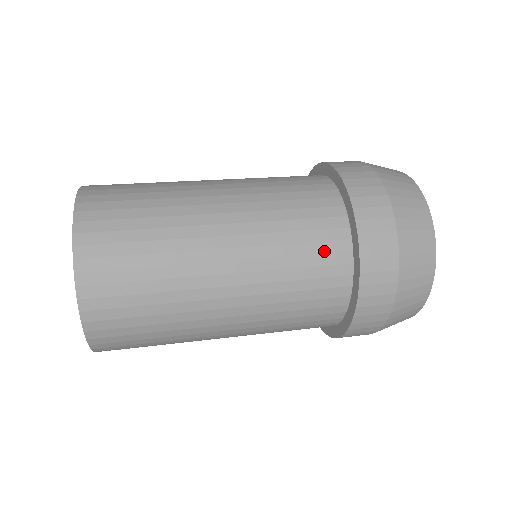
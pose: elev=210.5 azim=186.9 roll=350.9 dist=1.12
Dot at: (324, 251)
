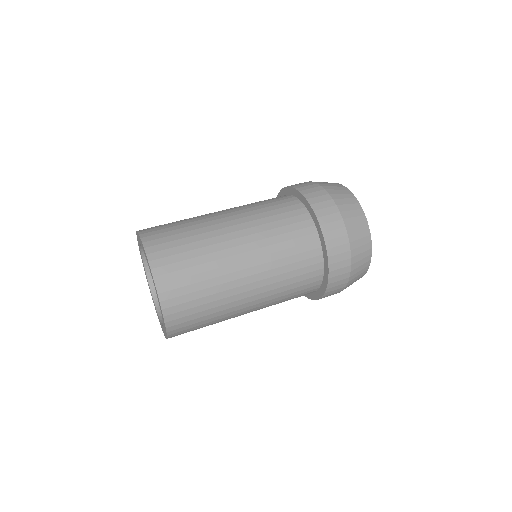
Dot at: (292, 216)
